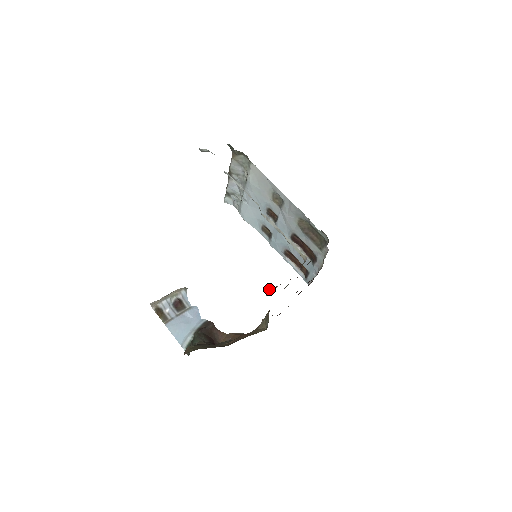
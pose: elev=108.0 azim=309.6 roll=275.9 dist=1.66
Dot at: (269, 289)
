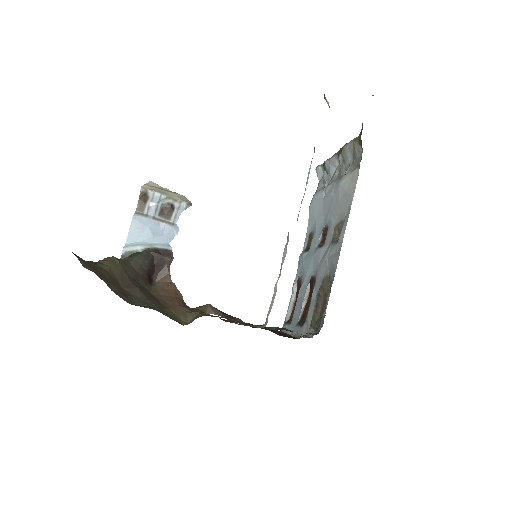
Dot at: (208, 305)
